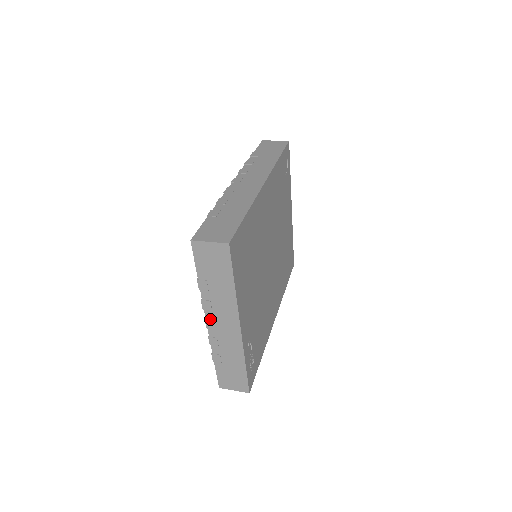
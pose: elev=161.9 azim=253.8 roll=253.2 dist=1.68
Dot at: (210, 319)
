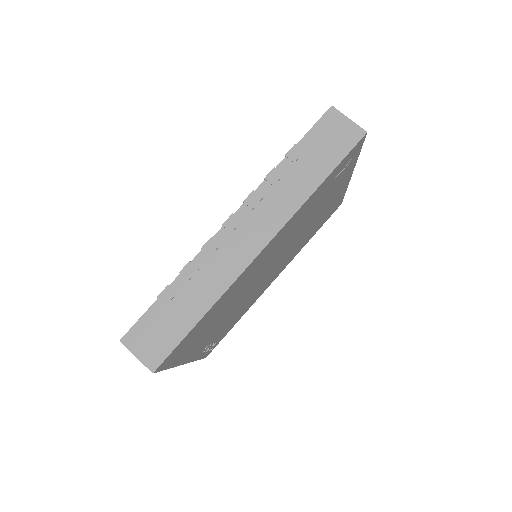
Dot at: occluded
